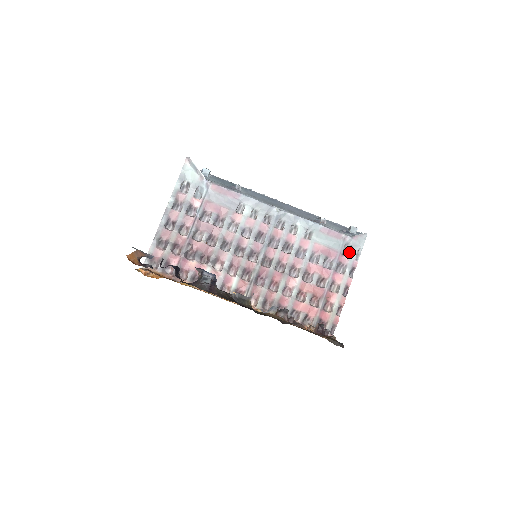
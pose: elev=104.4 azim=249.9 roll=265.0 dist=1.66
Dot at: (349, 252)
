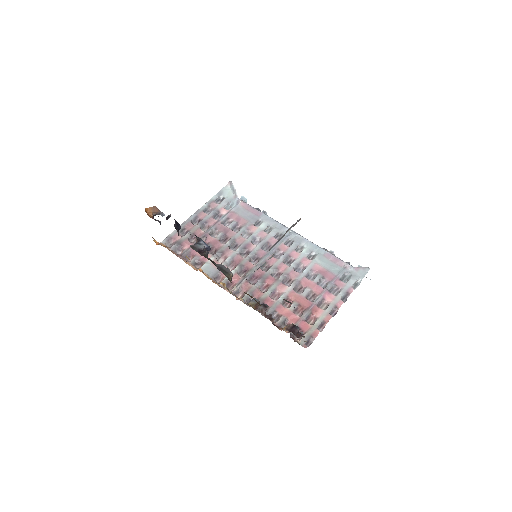
Dot at: (348, 280)
